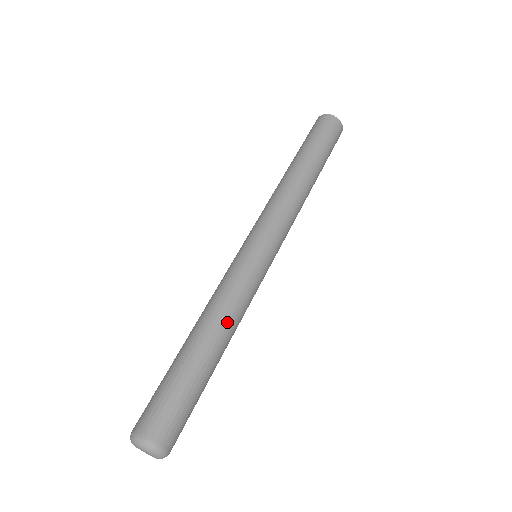
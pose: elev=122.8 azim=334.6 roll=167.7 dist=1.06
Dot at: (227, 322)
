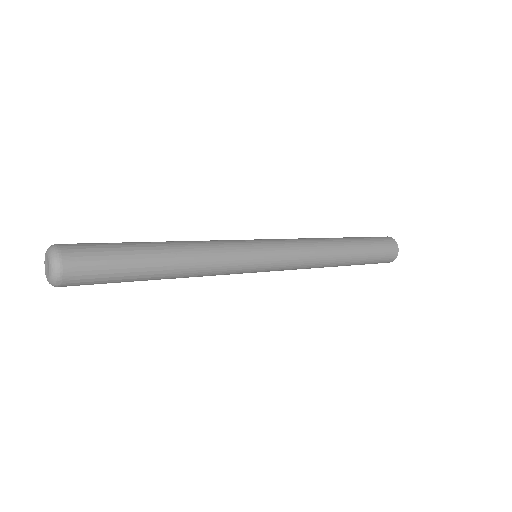
Dot at: occluded
